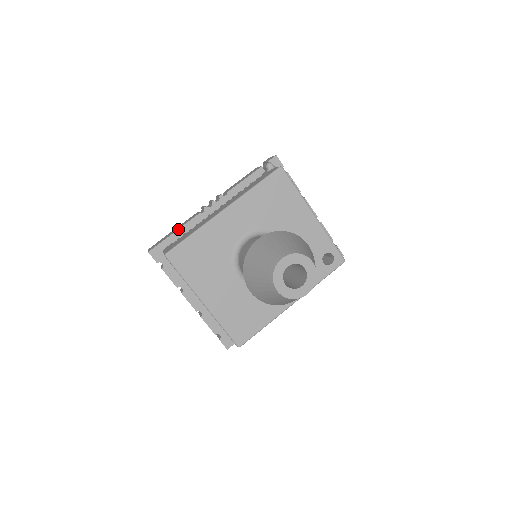
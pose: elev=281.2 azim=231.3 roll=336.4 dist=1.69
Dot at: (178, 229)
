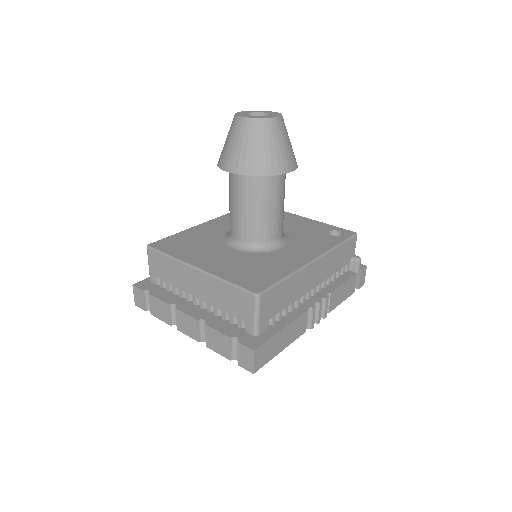
Dot at: occluded
